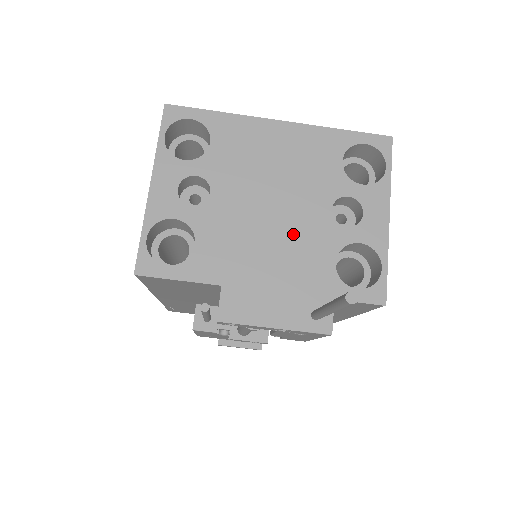
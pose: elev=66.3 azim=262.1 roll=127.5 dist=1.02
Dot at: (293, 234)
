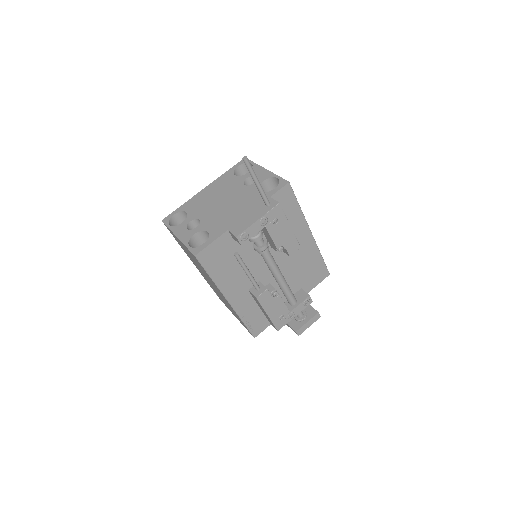
Dot at: (238, 200)
